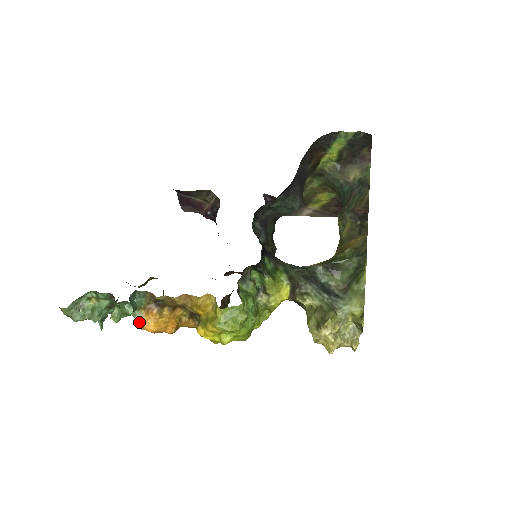
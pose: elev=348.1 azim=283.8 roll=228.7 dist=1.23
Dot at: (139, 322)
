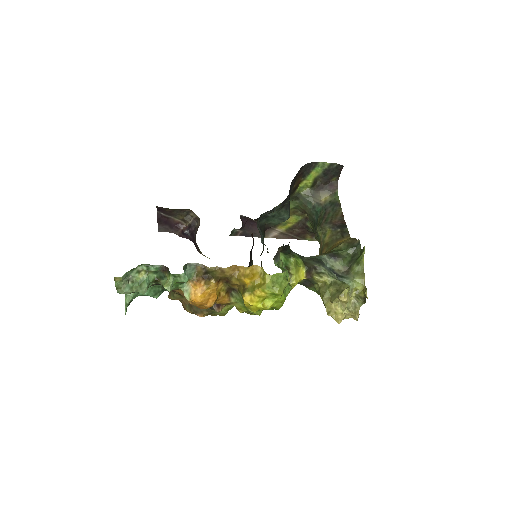
Dot at: (186, 293)
